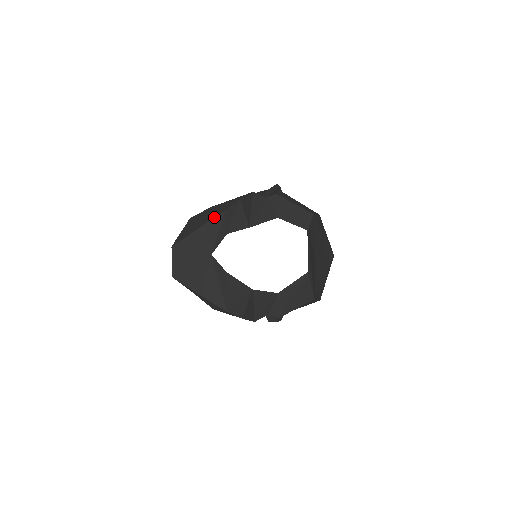
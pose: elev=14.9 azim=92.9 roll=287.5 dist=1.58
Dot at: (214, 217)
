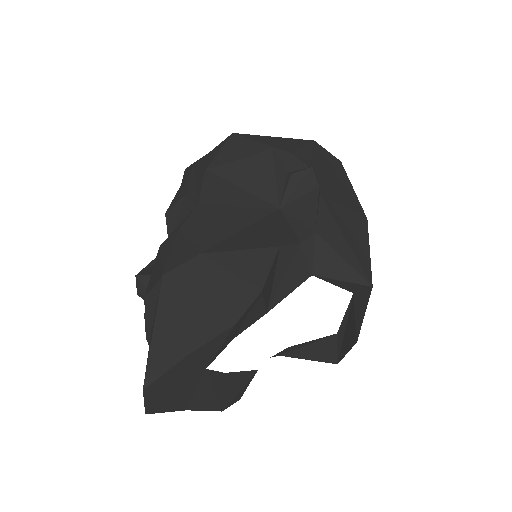
Dot at: (215, 335)
